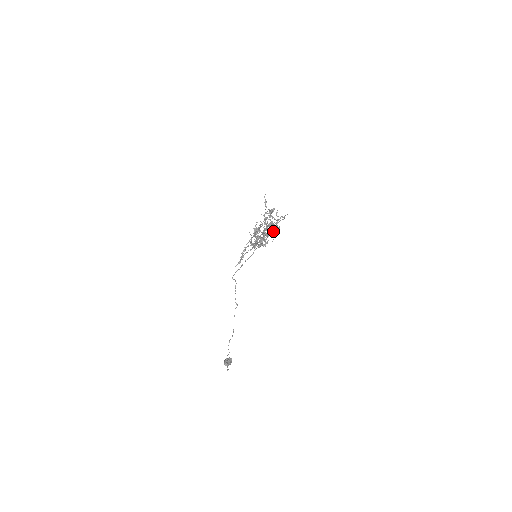
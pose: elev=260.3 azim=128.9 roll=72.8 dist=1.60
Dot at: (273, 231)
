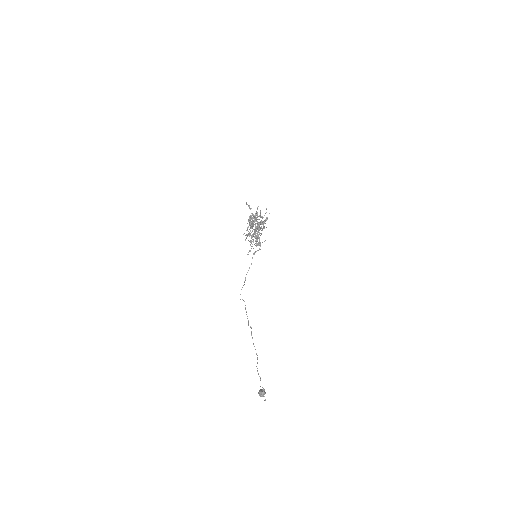
Dot at: occluded
